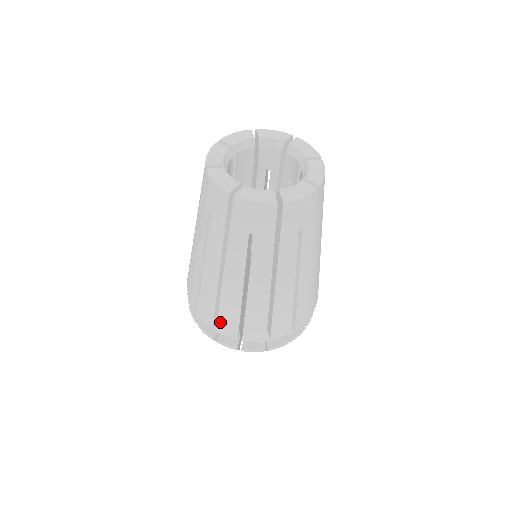
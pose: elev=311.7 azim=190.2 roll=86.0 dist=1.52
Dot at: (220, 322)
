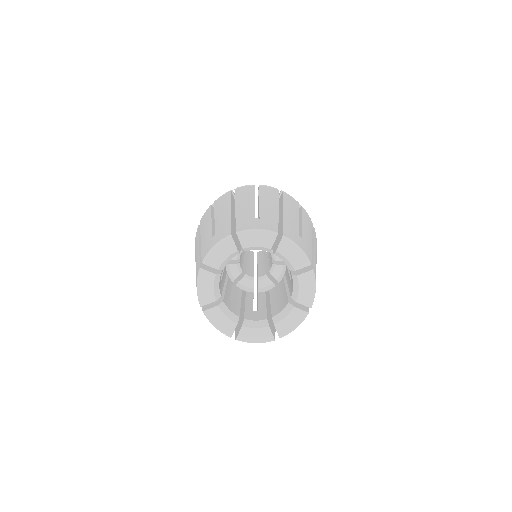
Dot at: occluded
